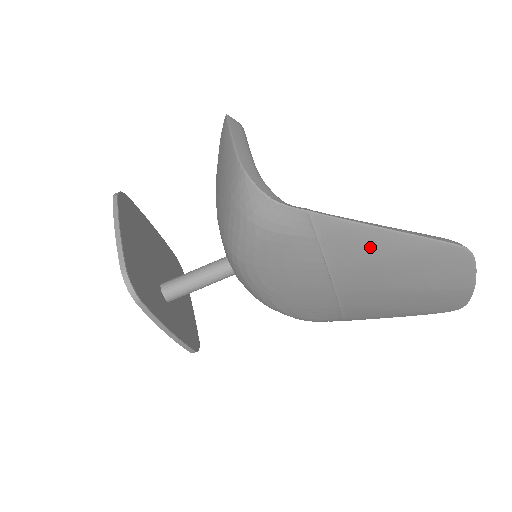
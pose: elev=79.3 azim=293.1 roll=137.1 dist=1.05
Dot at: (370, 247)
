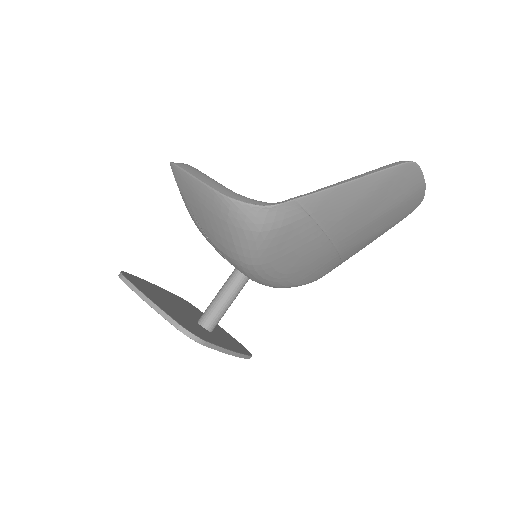
Dot at: (348, 199)
